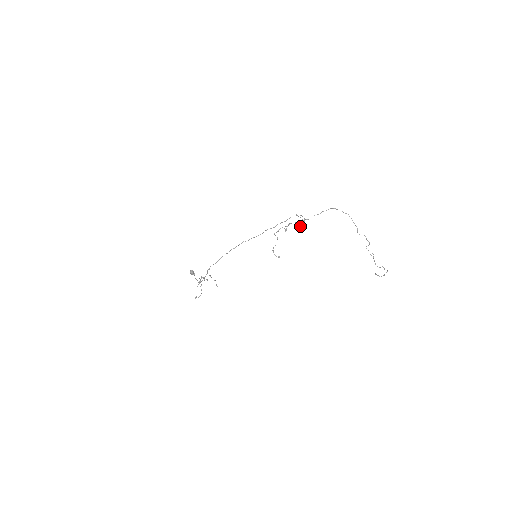
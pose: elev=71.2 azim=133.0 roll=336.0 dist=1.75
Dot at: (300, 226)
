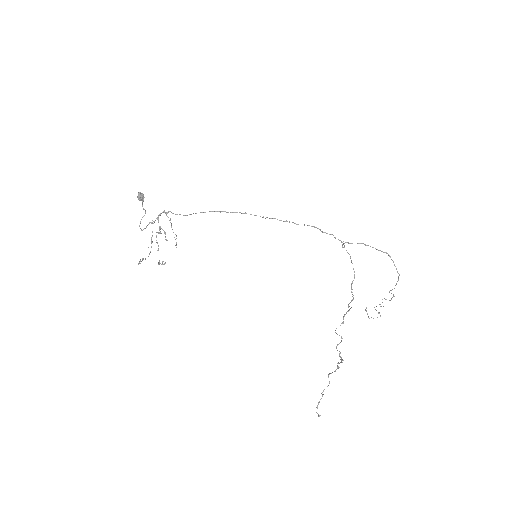
Dot at: (348, 306)
